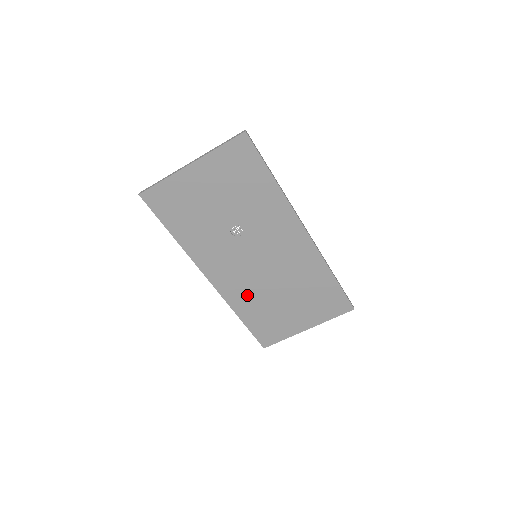
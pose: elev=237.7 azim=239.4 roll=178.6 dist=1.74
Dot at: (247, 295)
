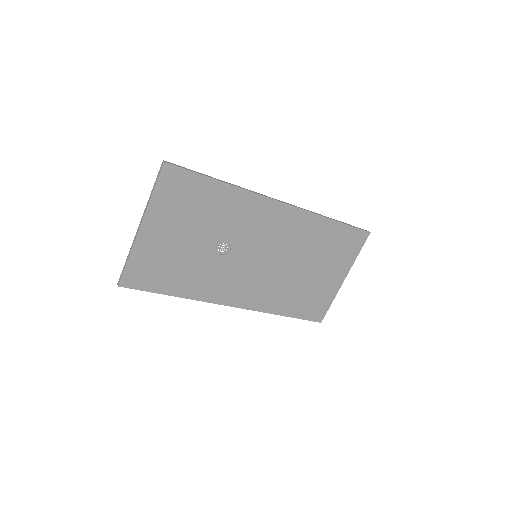
Dot at: (274, 293)
